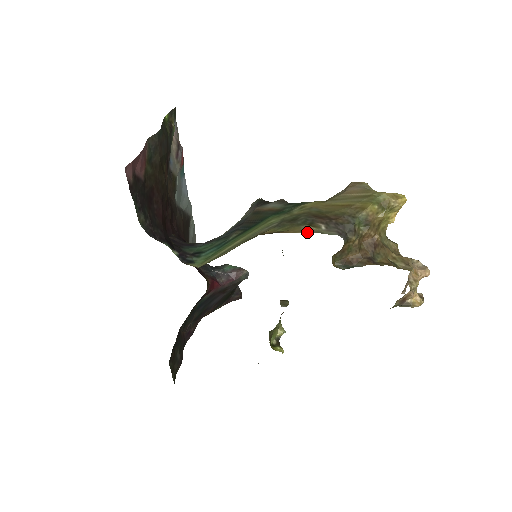
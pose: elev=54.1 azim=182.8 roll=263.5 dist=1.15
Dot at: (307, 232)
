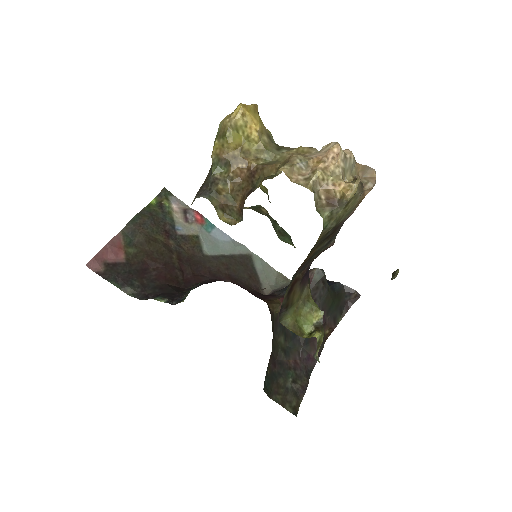
Dot at: occluded
